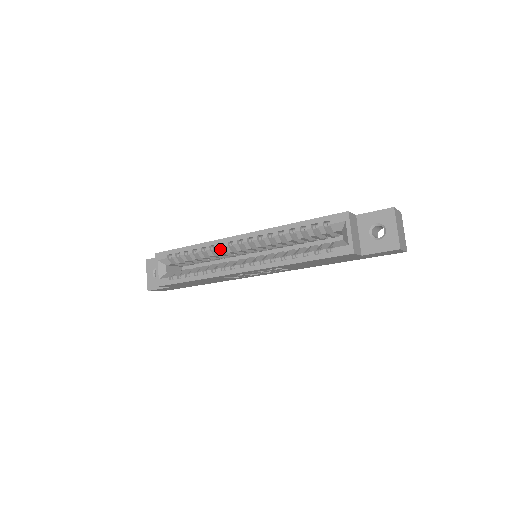
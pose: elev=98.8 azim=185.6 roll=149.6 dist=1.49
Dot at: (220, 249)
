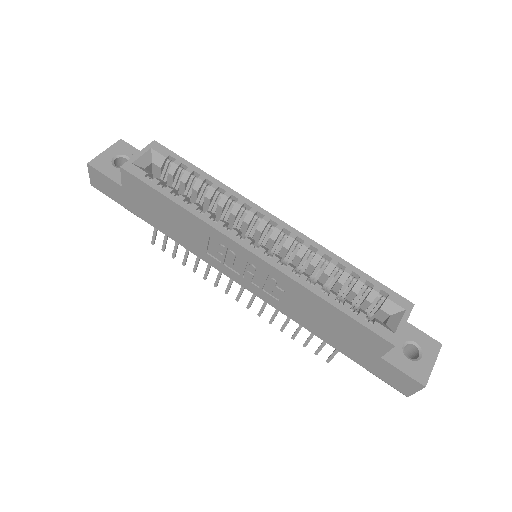
Dot at: (240, 209)
